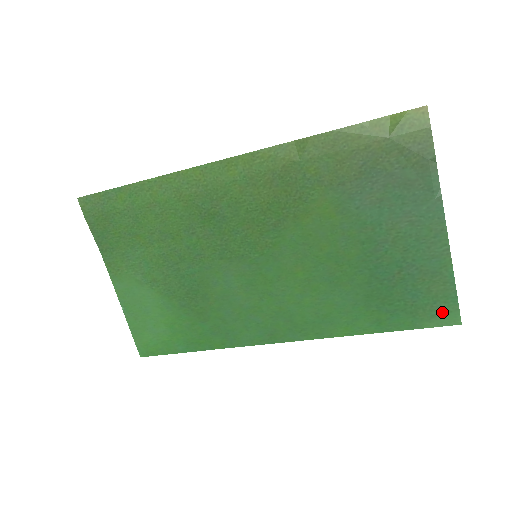
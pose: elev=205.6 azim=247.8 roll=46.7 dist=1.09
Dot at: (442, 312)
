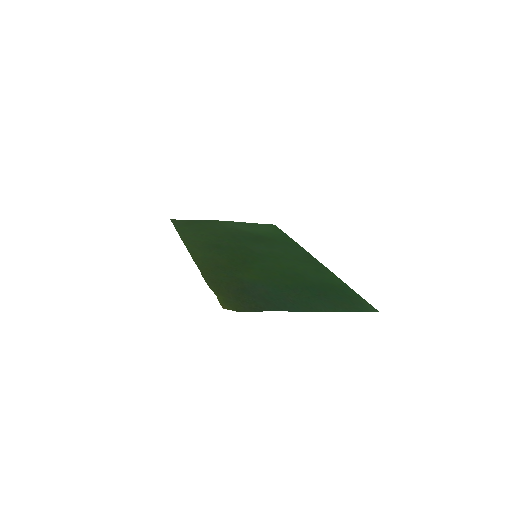
Dot at: (363, 306)
